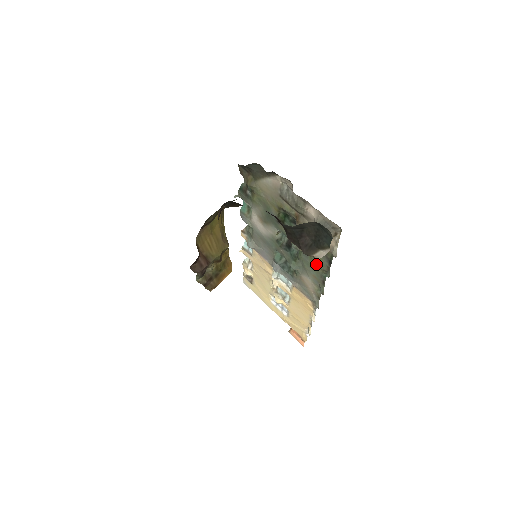
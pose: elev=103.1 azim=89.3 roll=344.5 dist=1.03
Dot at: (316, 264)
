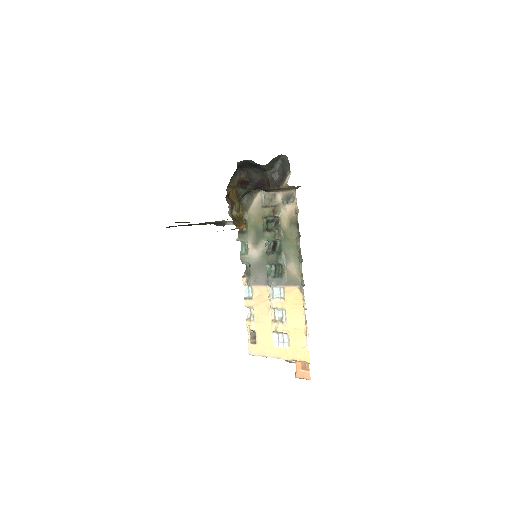
Dot at: (292, 240)
